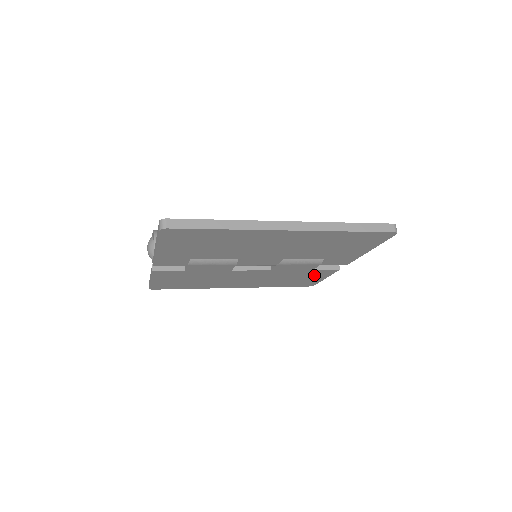
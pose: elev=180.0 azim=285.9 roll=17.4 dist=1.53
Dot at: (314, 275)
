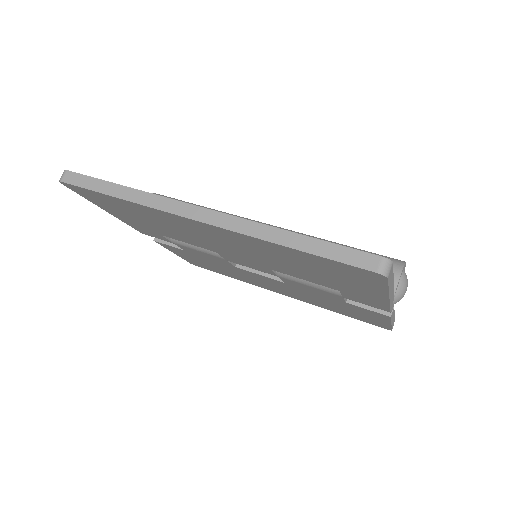
Dot at: (364, 312)
